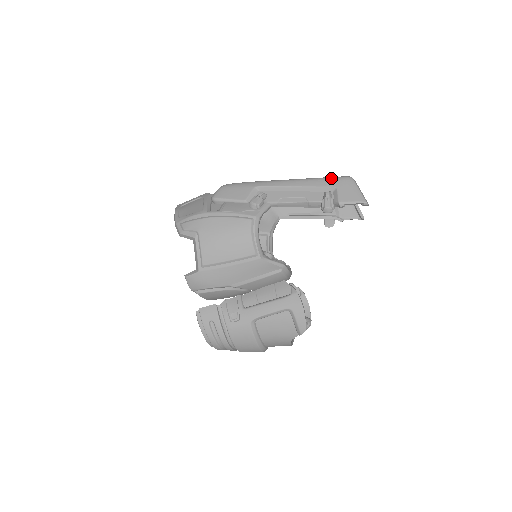
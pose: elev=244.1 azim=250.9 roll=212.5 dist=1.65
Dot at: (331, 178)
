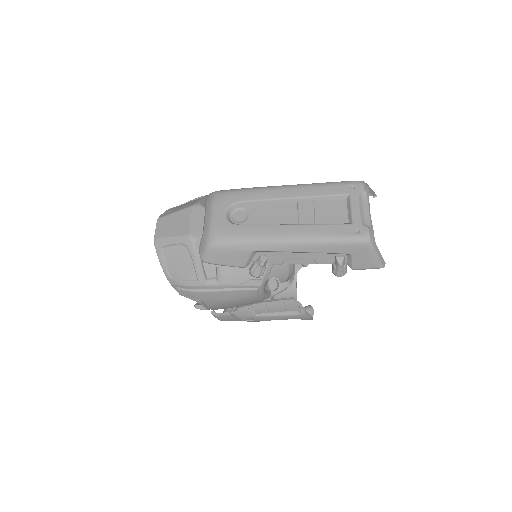
Dot at: (345, 243)
